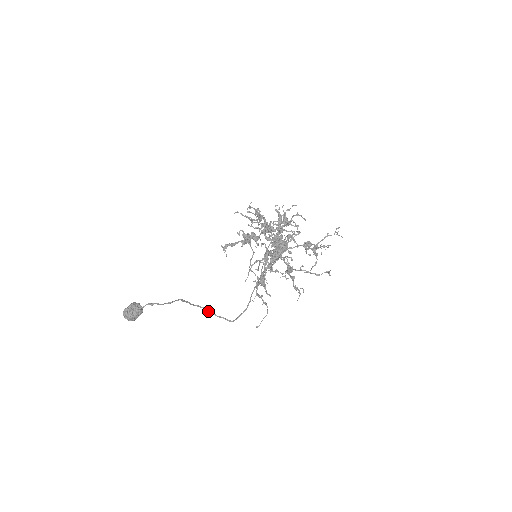
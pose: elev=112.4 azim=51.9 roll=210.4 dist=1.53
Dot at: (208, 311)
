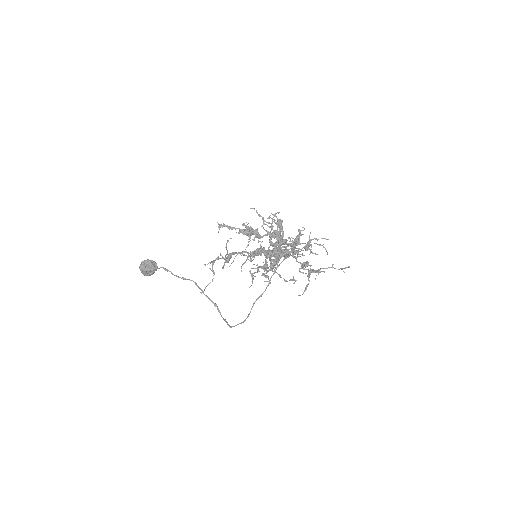
Dot at: (218, 310)
